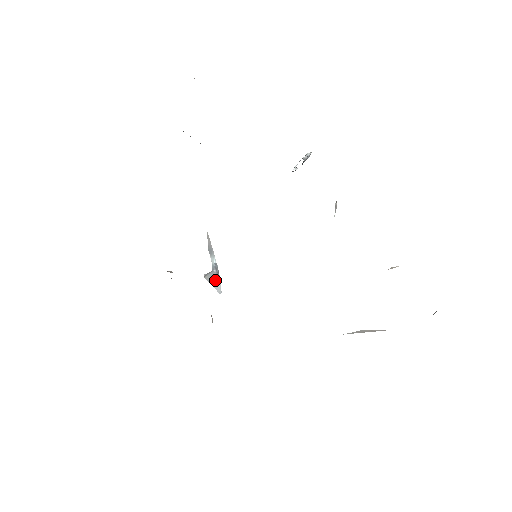
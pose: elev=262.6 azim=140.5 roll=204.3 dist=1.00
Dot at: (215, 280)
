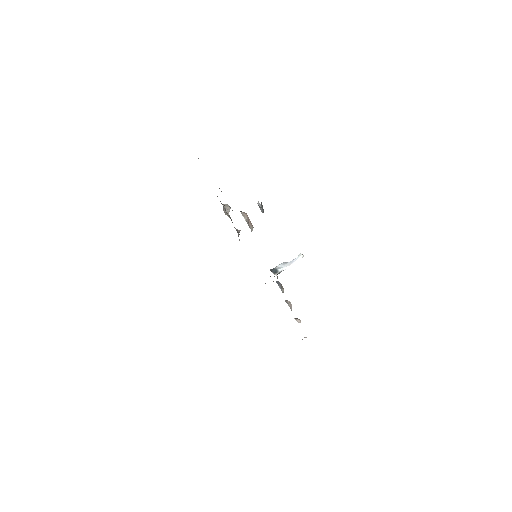
Dot at: (262, 209)
